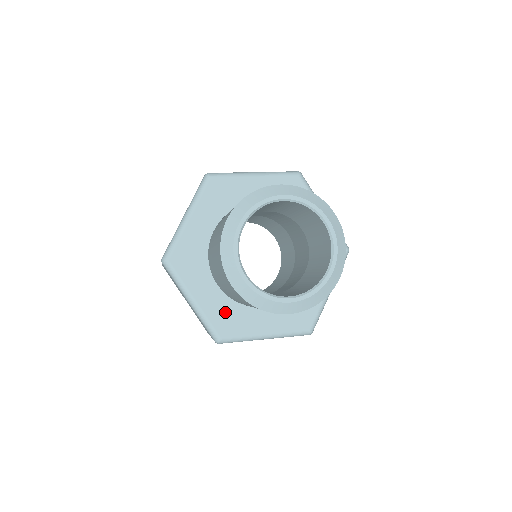
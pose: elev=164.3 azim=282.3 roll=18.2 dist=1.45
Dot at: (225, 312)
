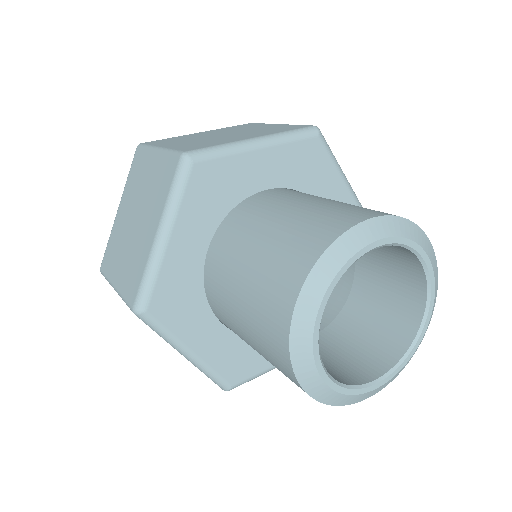
Dot at: (234, 353)
